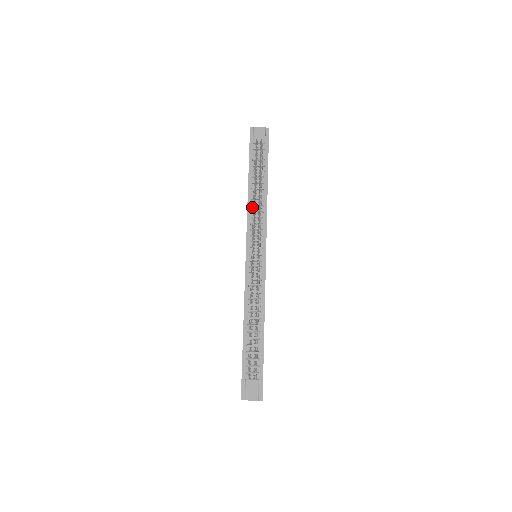
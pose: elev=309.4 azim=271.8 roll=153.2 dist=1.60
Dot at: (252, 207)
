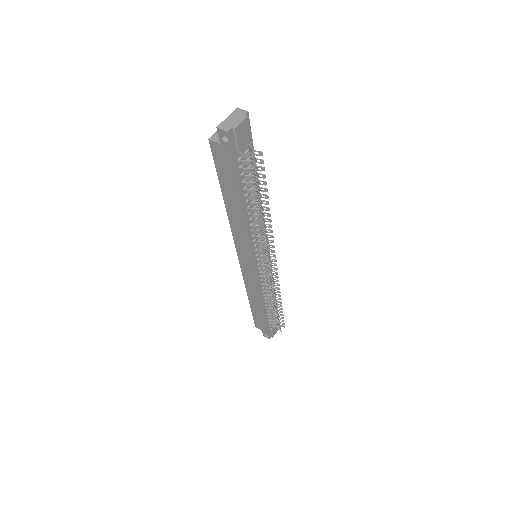
Dot at: (251, 226)
